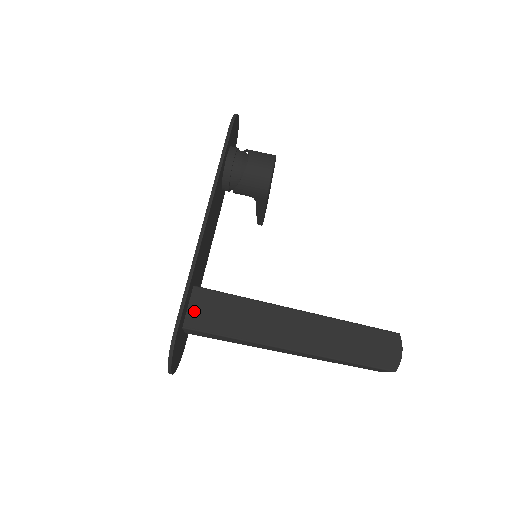
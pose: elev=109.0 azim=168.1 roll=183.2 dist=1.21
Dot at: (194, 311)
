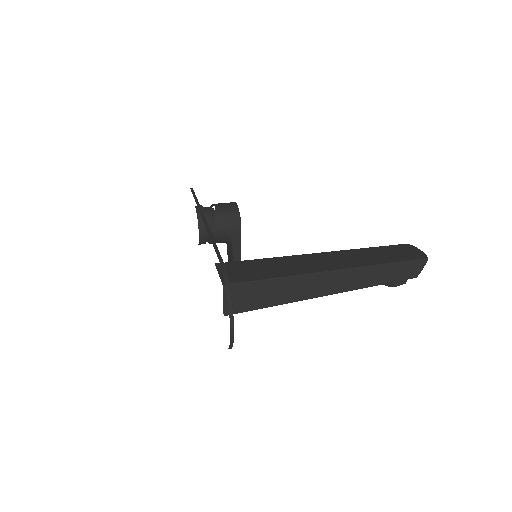
Dot at: (228, 274)
